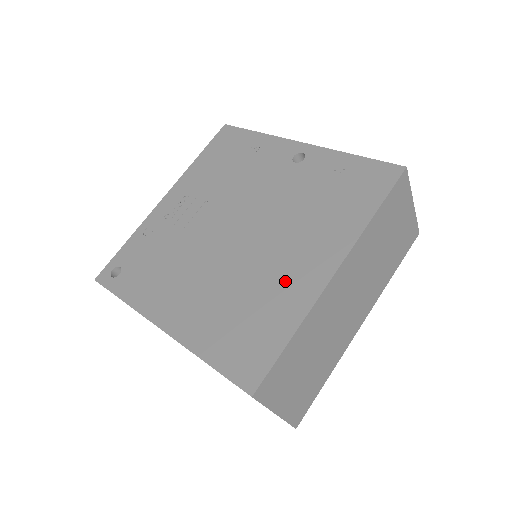
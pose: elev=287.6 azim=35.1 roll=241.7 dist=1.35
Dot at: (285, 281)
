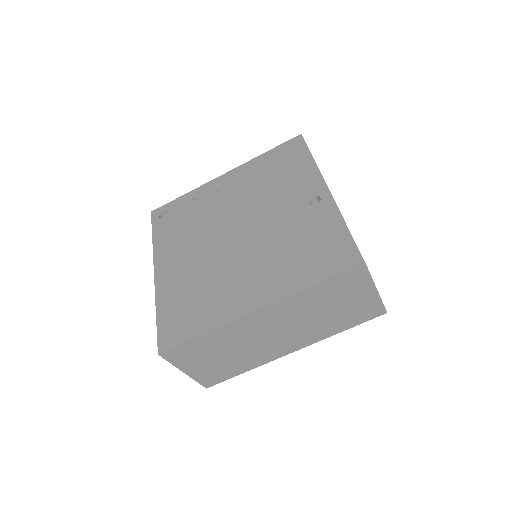
Dot at: (229, 294)
